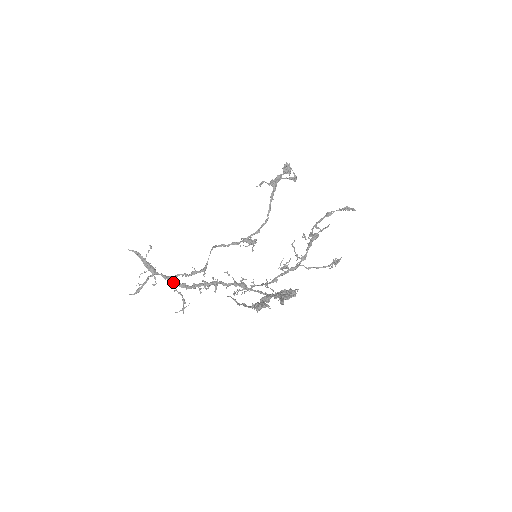
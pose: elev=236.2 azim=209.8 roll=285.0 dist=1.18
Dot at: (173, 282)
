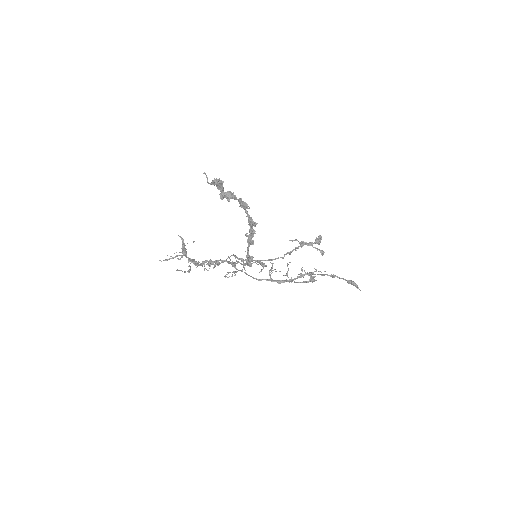
Dot at: (191, 259)
